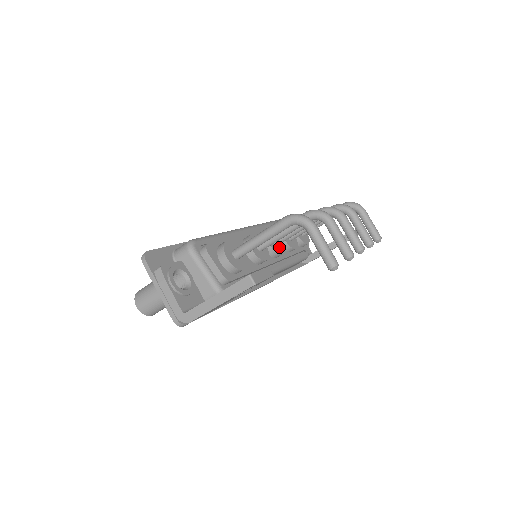
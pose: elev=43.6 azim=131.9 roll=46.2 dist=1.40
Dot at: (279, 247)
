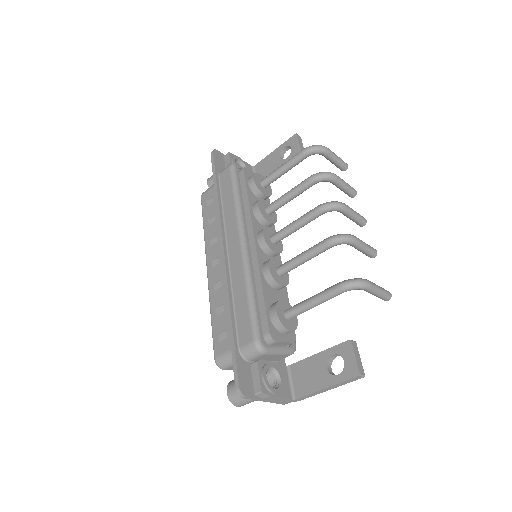
Dot at: occluded
